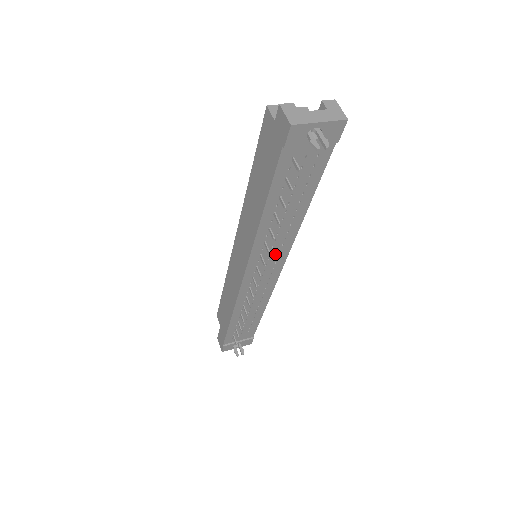
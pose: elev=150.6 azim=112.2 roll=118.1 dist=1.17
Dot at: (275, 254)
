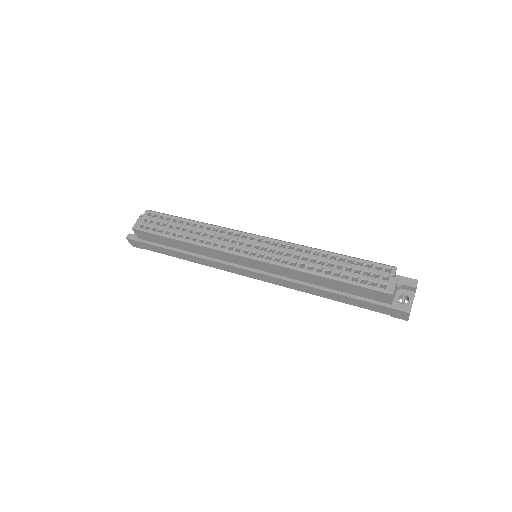
Dot at: occluded
